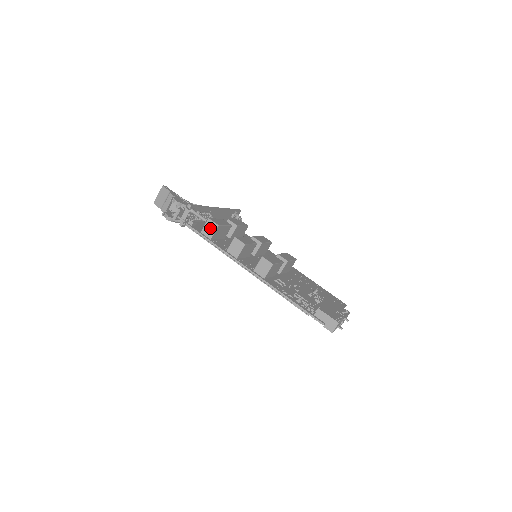
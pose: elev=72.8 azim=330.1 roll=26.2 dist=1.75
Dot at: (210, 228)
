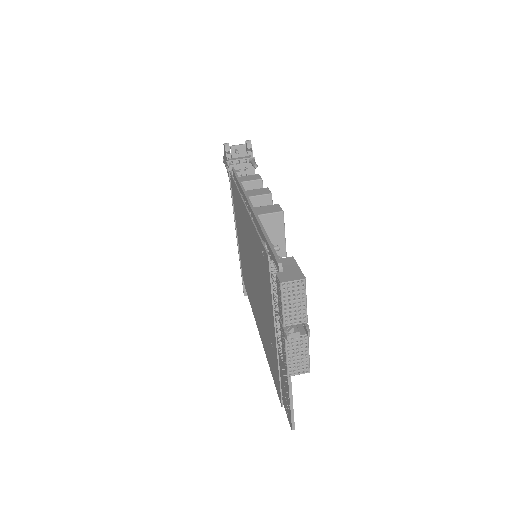
Dot at: (251, 177)
